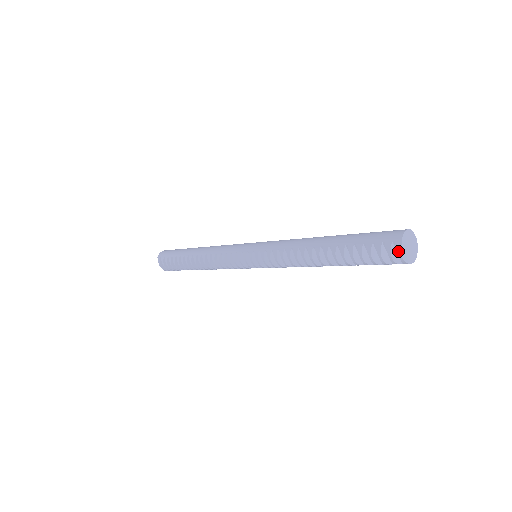
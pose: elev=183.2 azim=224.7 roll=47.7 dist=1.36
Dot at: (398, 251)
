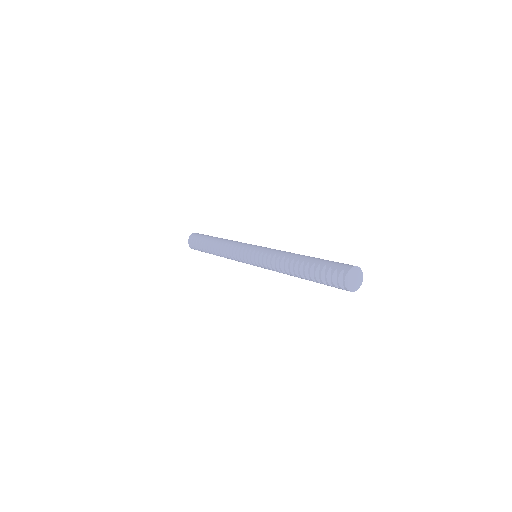
Dot at: (344, 276)
